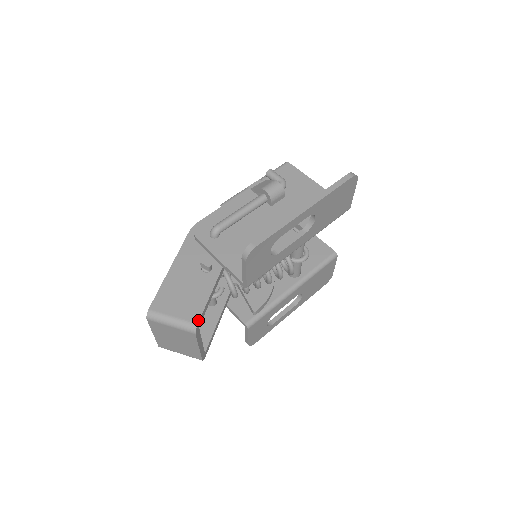
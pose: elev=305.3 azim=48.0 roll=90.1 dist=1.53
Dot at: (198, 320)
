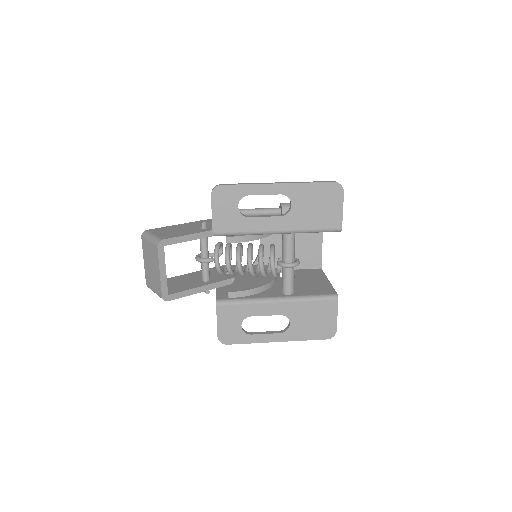
Dot at: (165, 238)
